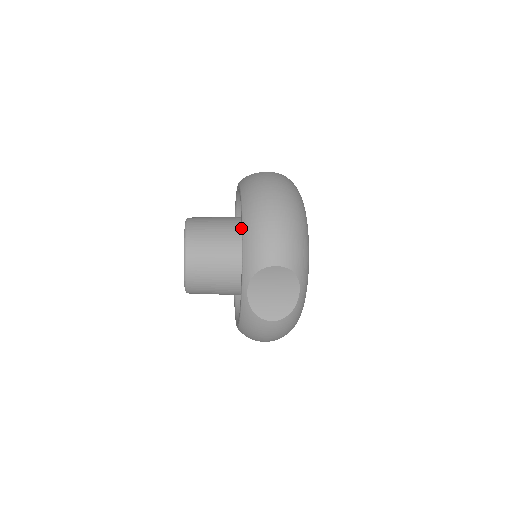
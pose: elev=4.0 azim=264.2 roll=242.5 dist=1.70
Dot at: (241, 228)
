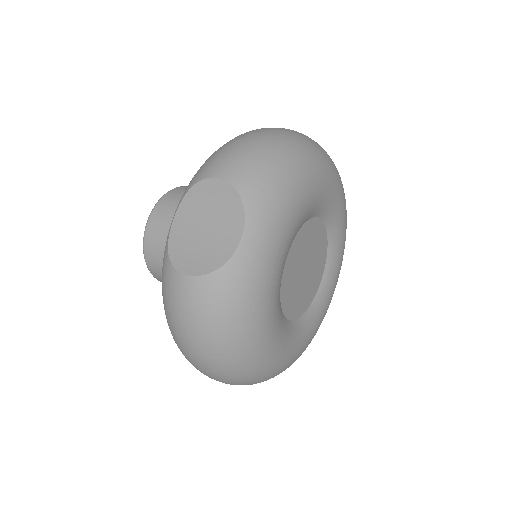
Dot at: occluded
